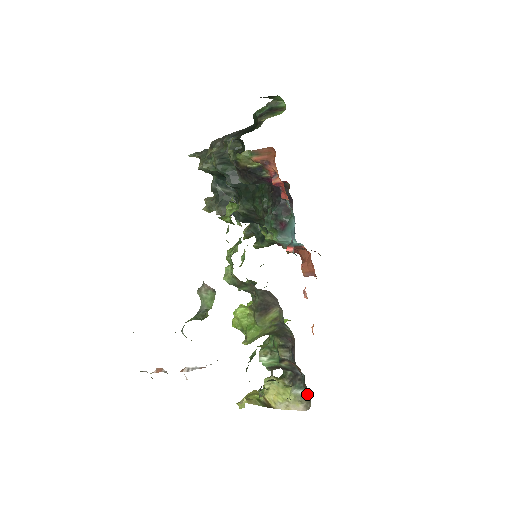
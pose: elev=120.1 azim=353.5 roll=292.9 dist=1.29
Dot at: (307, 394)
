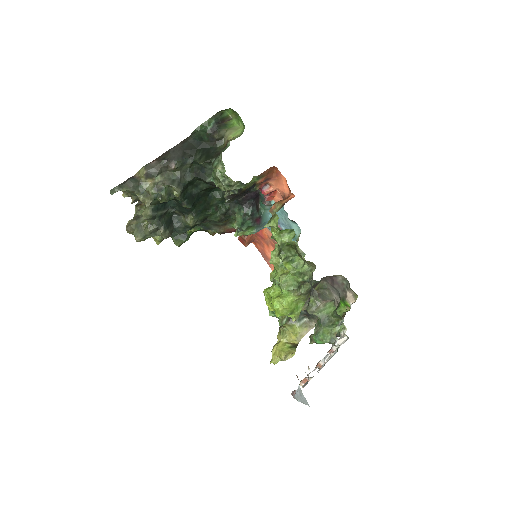
Dot at: (307, 319)
